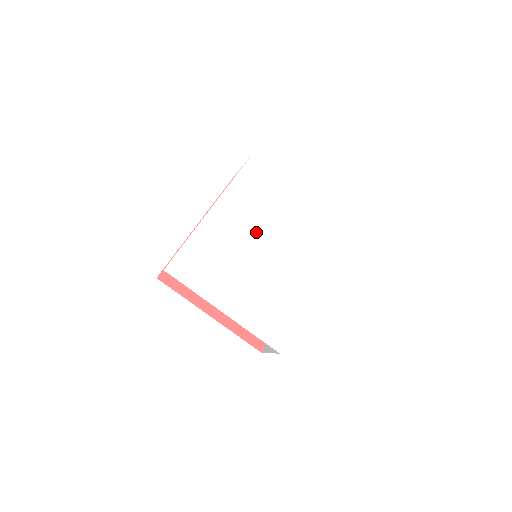
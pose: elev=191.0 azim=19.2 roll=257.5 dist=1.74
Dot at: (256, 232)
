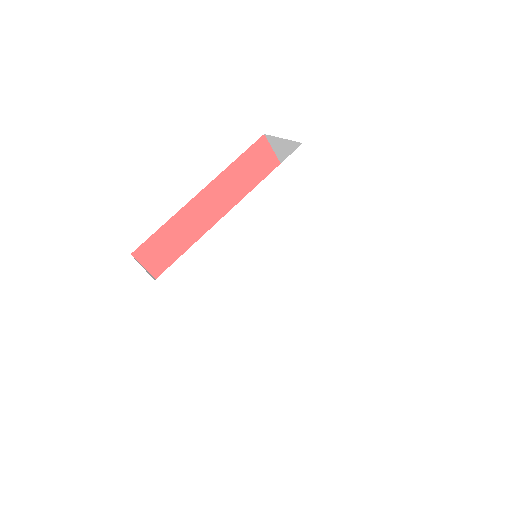
Dot at: (272, 244)
